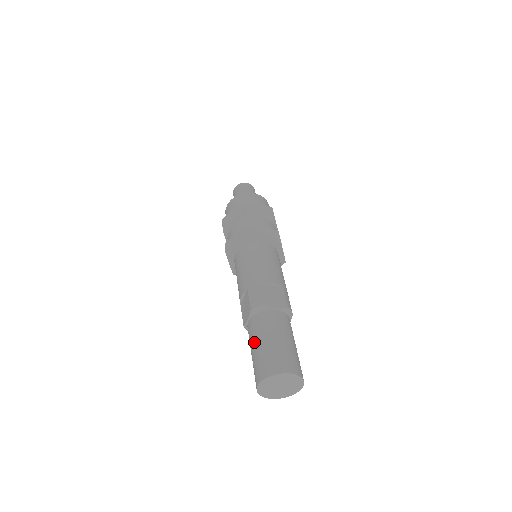
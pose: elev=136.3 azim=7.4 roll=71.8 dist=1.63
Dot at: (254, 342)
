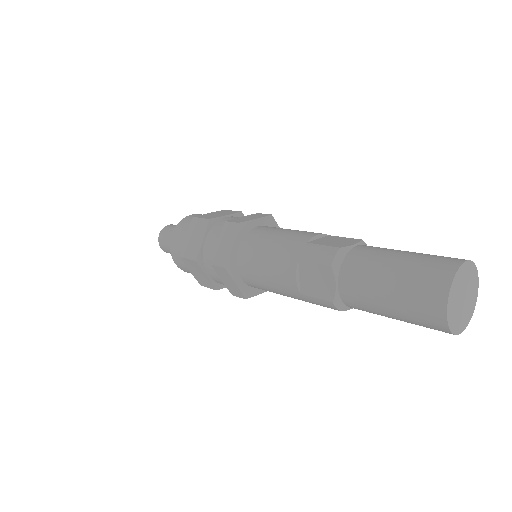
Dot at: (377, 285)
